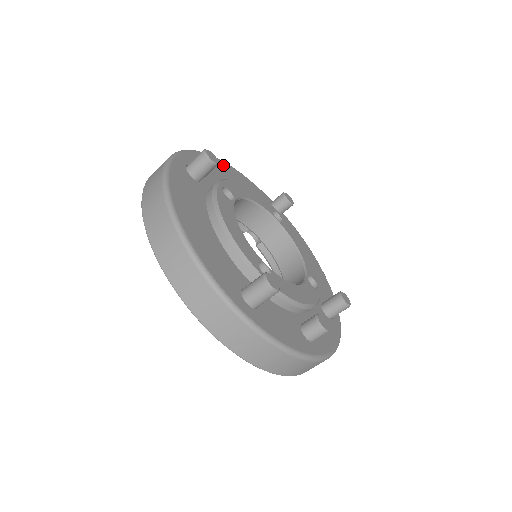
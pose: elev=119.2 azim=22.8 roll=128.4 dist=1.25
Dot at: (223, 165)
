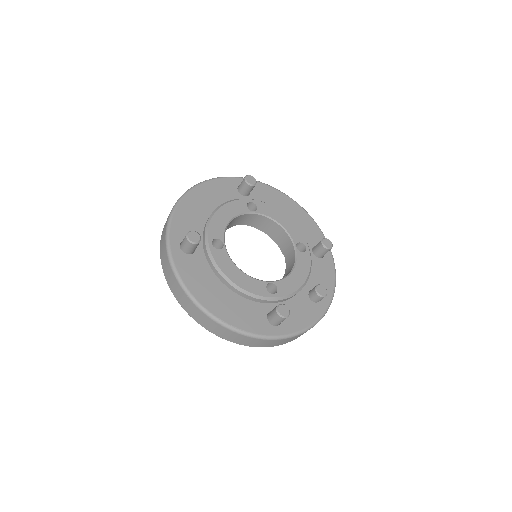
Dot at: (192, 197)
